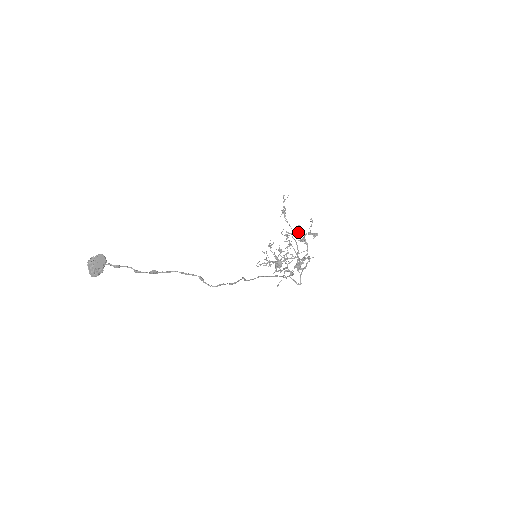
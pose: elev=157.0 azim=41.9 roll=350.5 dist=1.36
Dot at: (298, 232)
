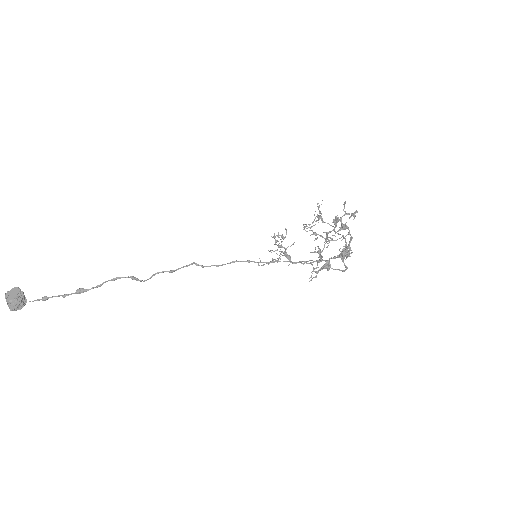
Dot at: (314, 215)
